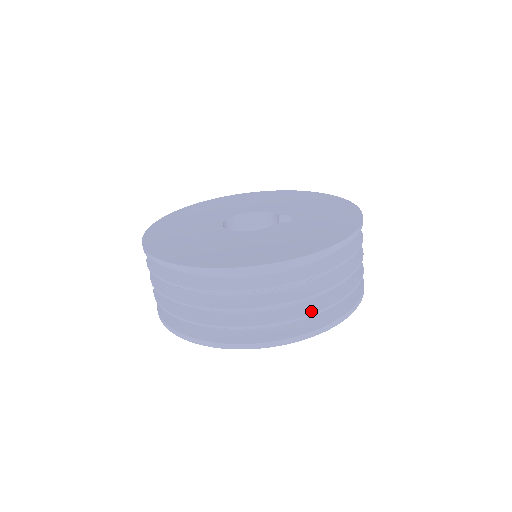
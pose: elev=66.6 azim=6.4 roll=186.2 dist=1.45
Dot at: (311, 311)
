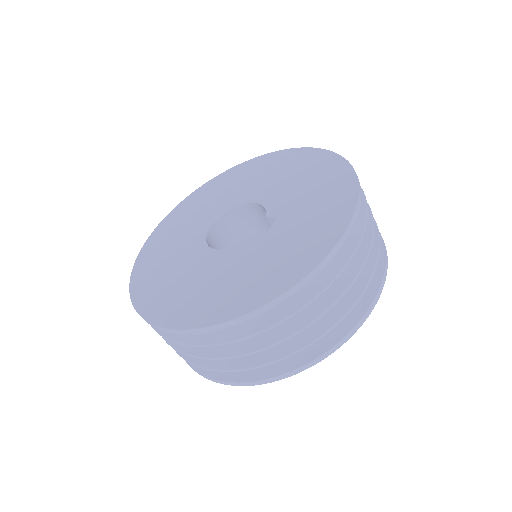
Dot at: (262, 362)
